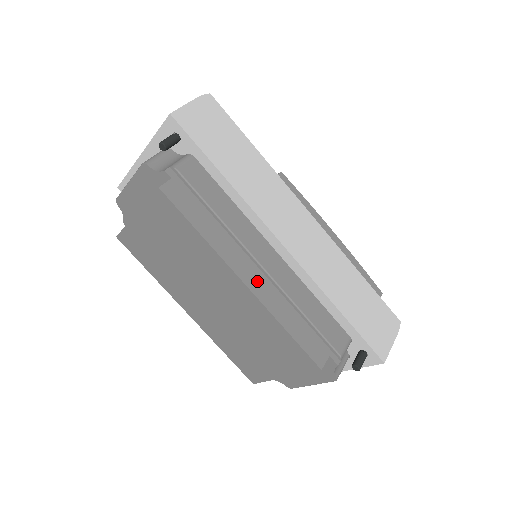
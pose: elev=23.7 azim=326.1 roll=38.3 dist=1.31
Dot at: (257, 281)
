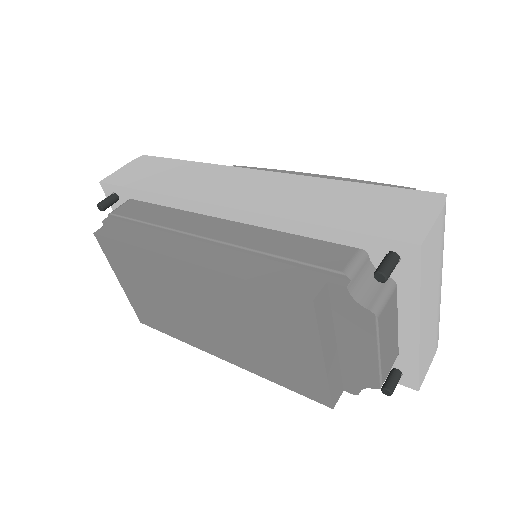
Dot at: (202, 253)
